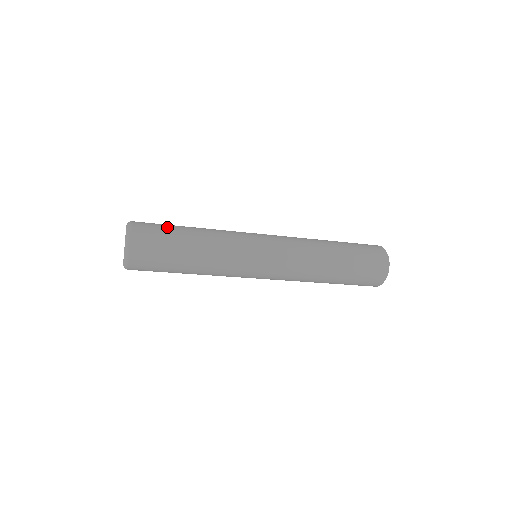
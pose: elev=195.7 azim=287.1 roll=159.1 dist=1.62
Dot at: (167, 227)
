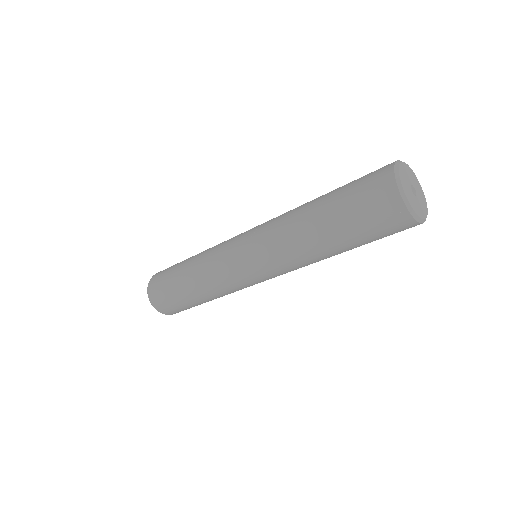
Dot at: (168, 276)
